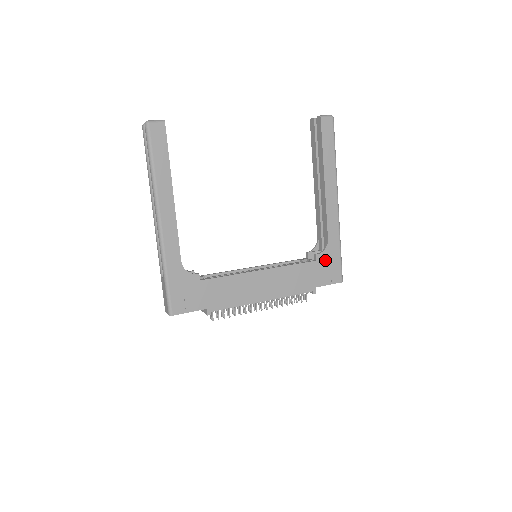
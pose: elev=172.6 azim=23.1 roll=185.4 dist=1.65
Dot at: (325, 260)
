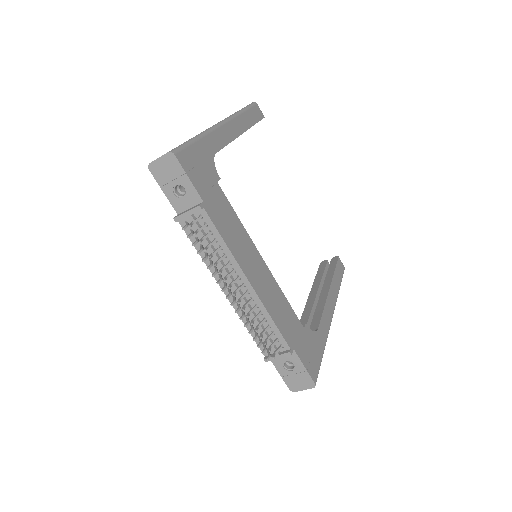
Dot at: (310, 340)
